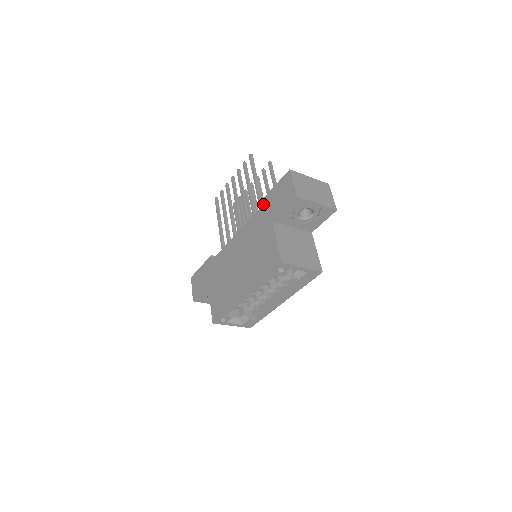
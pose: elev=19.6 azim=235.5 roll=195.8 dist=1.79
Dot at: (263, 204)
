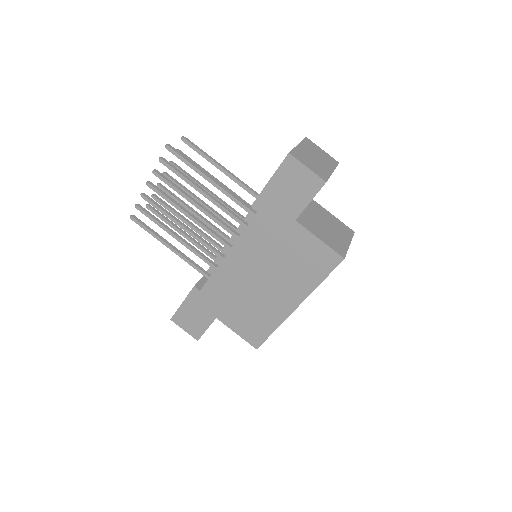
Dot at: (262, 206)
